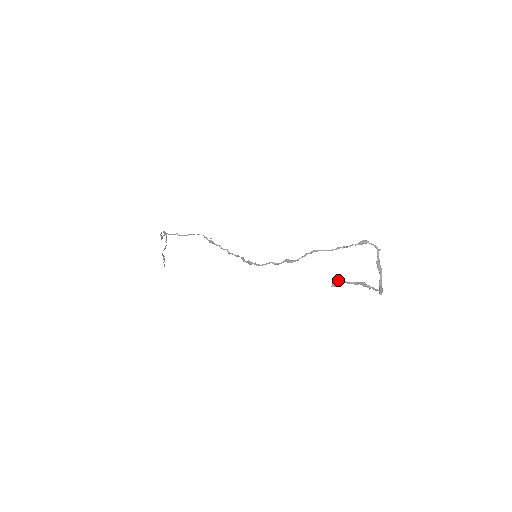
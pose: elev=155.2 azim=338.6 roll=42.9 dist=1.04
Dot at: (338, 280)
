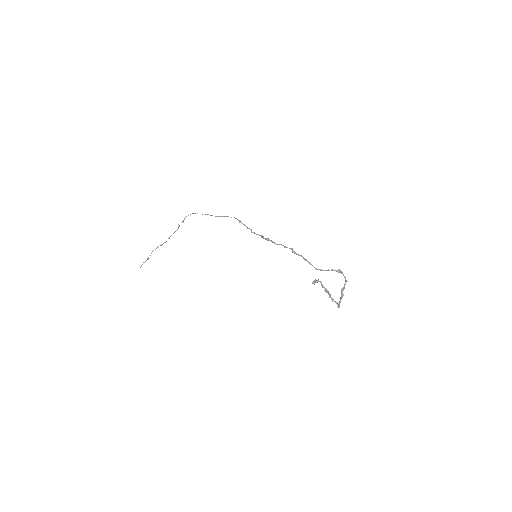
Dot at: (318, 280)
